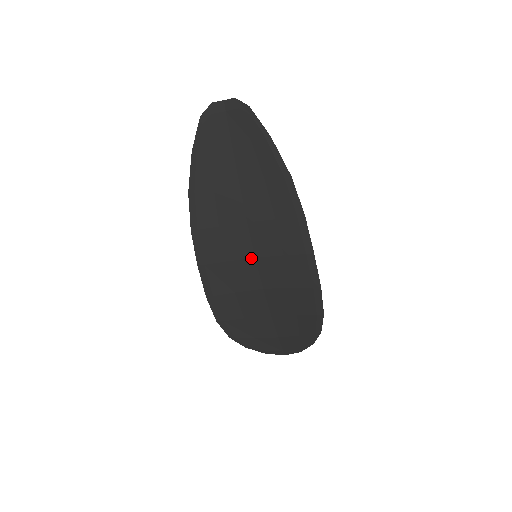
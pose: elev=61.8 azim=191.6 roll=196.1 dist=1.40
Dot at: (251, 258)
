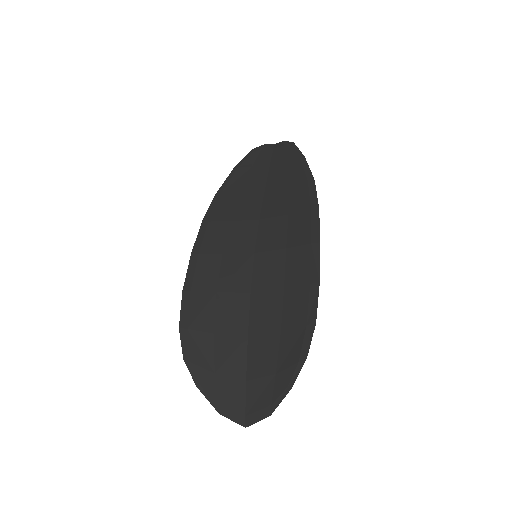
Dot at: (250, 253)
